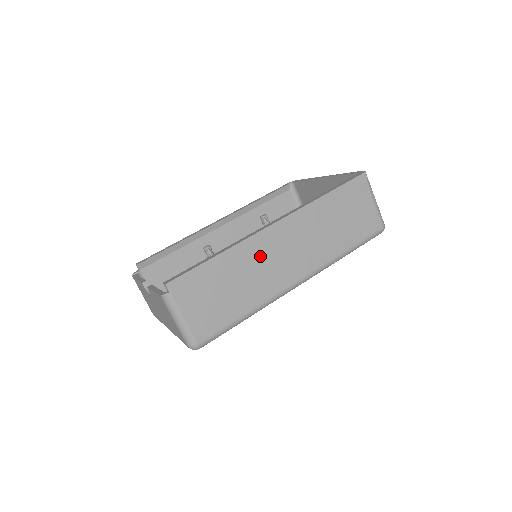
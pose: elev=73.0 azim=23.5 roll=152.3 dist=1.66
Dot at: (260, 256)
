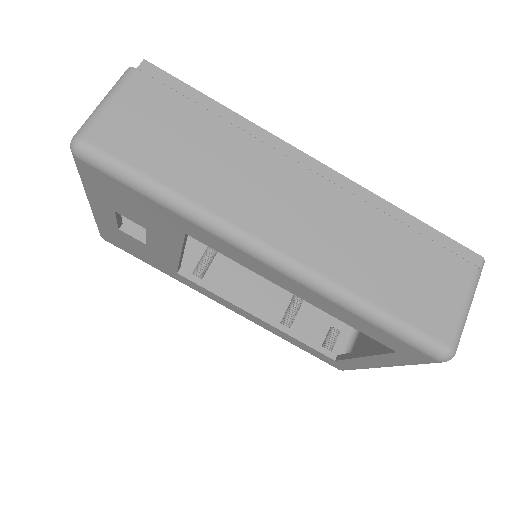
Dot at: (263, 165)
